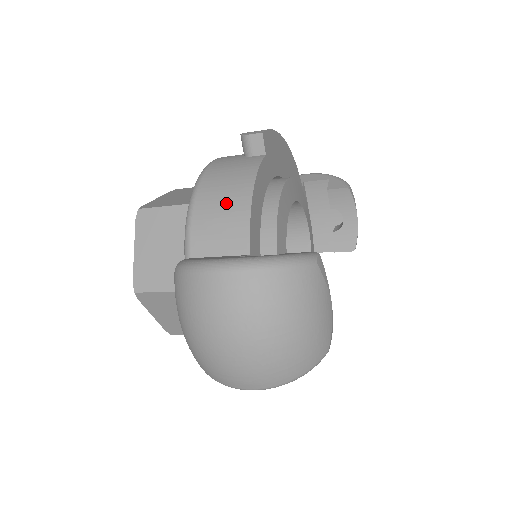
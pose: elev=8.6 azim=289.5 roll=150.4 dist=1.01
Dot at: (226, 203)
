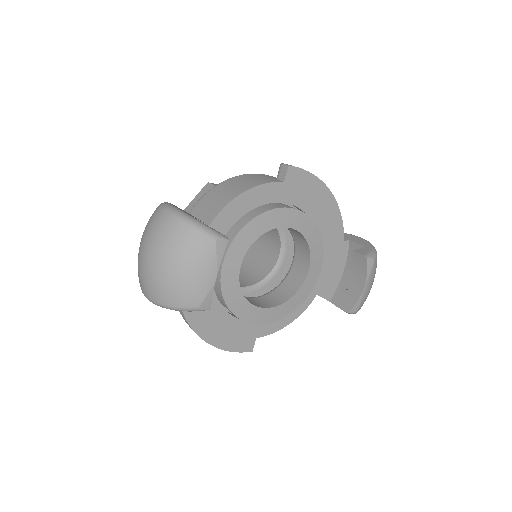
Dot at: (227, 192)
